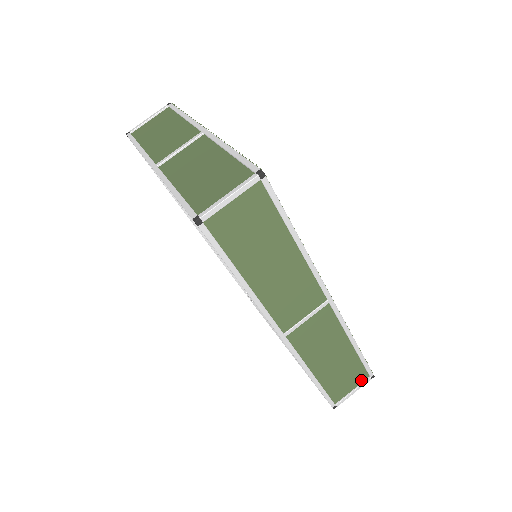
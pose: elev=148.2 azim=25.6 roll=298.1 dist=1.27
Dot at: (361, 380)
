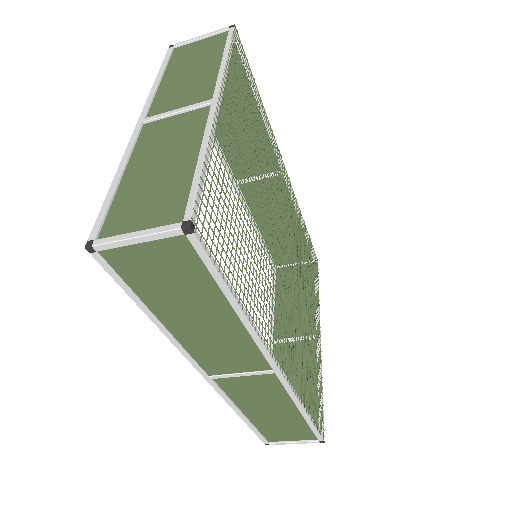
Dot at: (307, 438)
